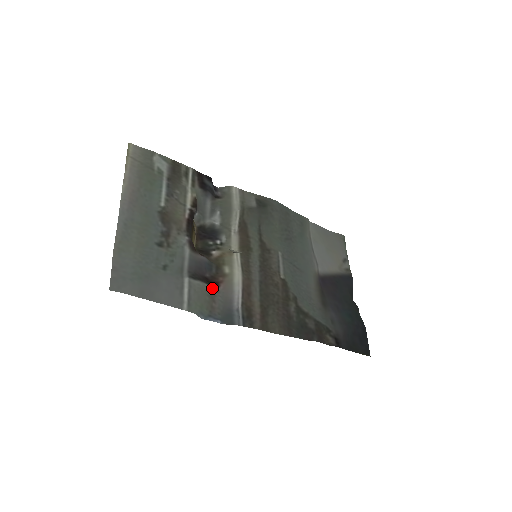
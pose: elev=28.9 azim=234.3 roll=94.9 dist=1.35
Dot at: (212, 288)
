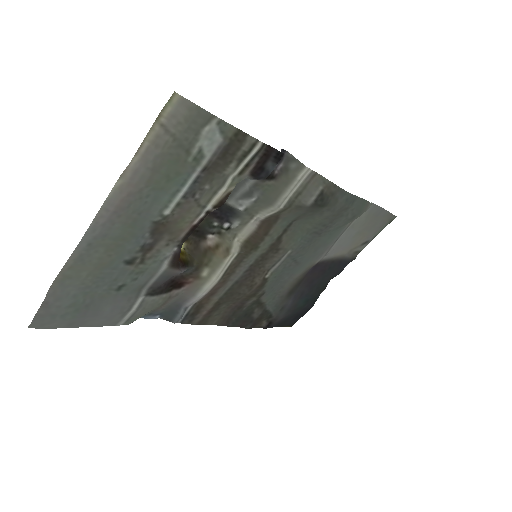
Dot at: (171, 294)
